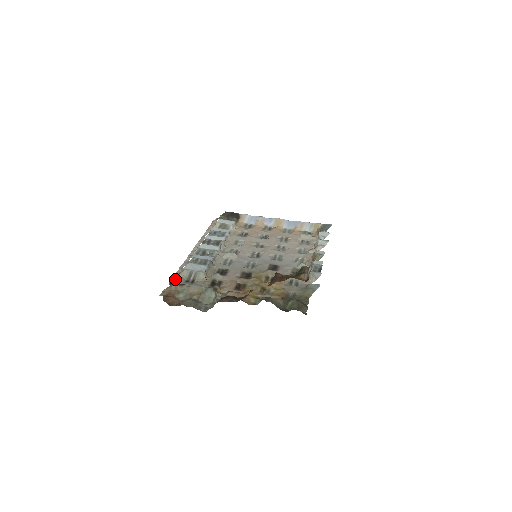
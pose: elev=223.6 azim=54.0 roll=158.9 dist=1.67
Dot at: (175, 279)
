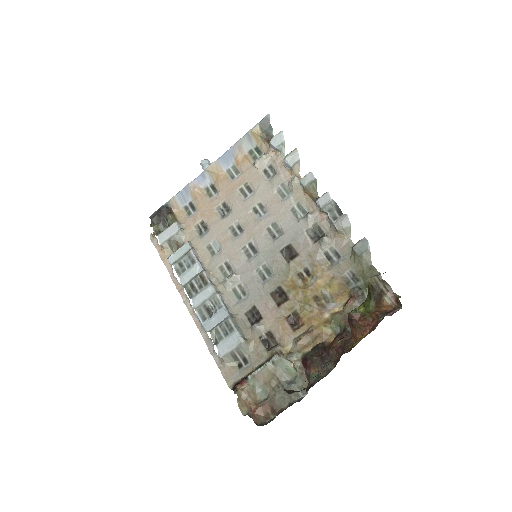
Dot at: (227, 376)
